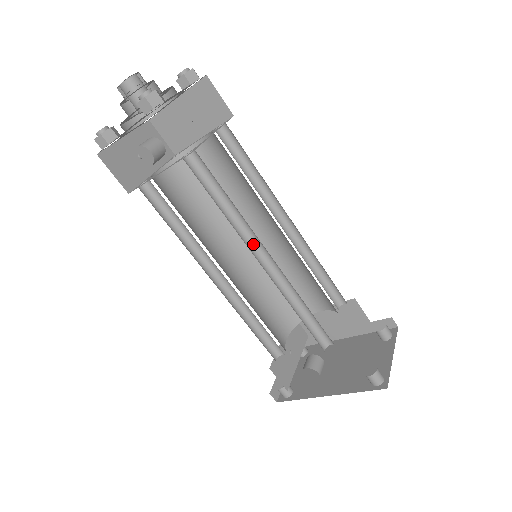
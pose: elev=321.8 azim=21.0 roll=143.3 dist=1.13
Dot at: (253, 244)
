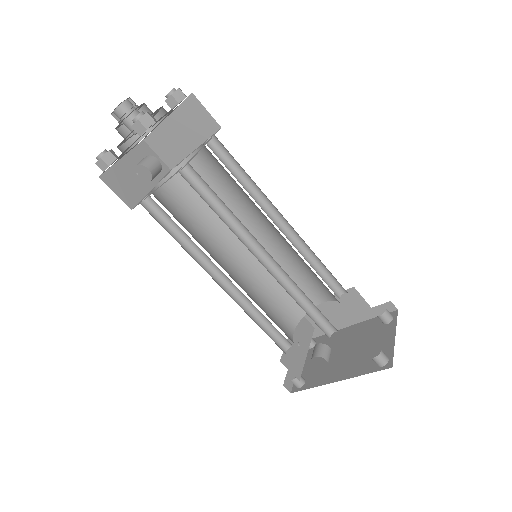
Dot at: (252, 244)
